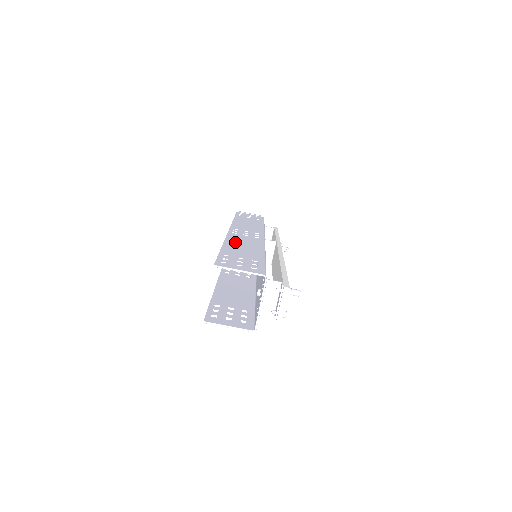
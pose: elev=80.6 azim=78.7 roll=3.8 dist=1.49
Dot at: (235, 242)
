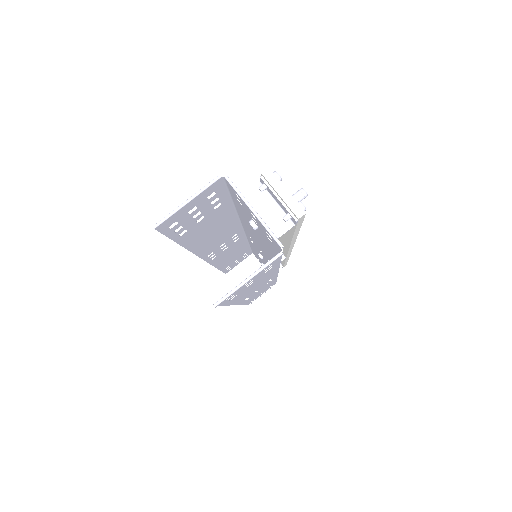
Dot at: (204, 243)
